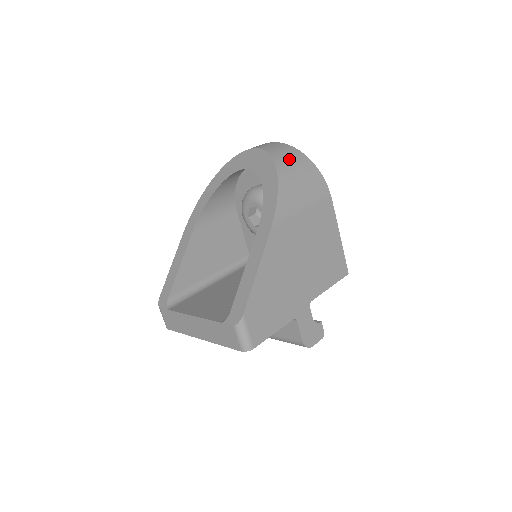
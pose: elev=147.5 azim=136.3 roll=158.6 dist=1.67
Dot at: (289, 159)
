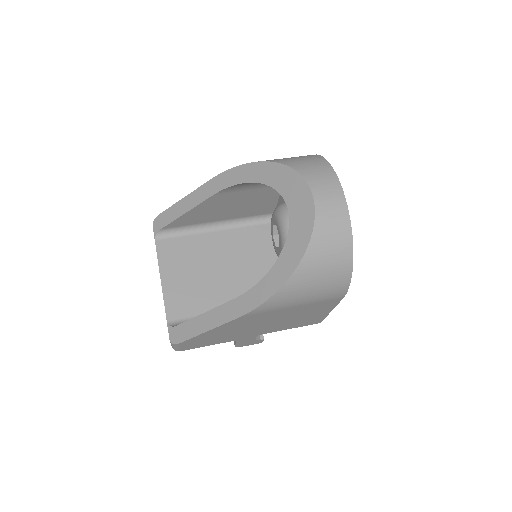
Dot at: (326, 256)
